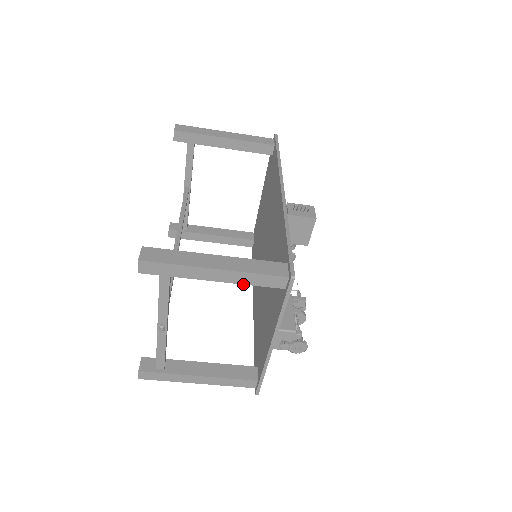
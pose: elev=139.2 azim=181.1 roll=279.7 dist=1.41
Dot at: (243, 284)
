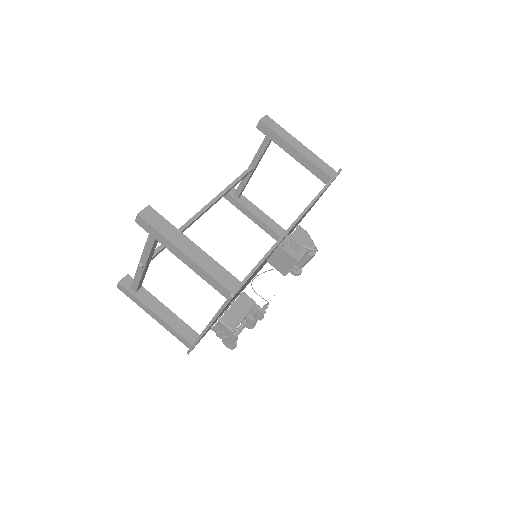
Dot at: (200, 276)
